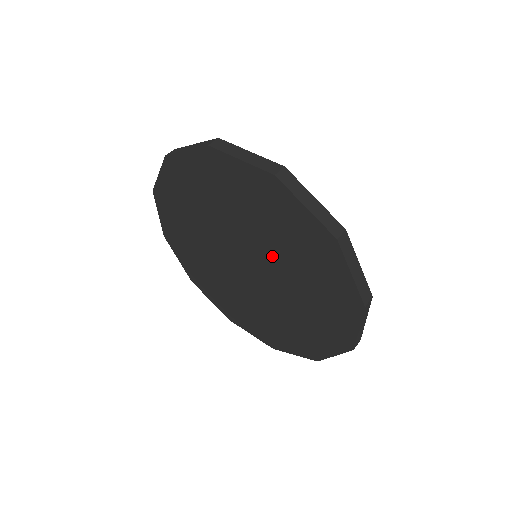
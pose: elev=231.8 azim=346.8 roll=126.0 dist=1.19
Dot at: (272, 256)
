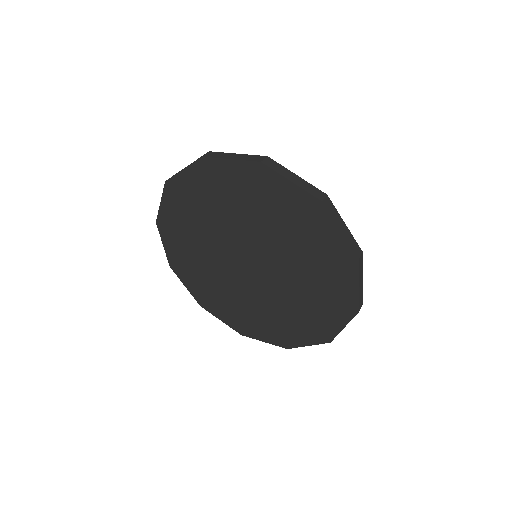
Dot at: (271, 243)
